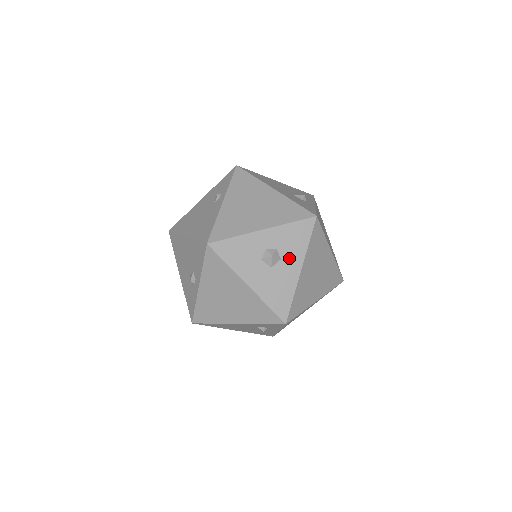
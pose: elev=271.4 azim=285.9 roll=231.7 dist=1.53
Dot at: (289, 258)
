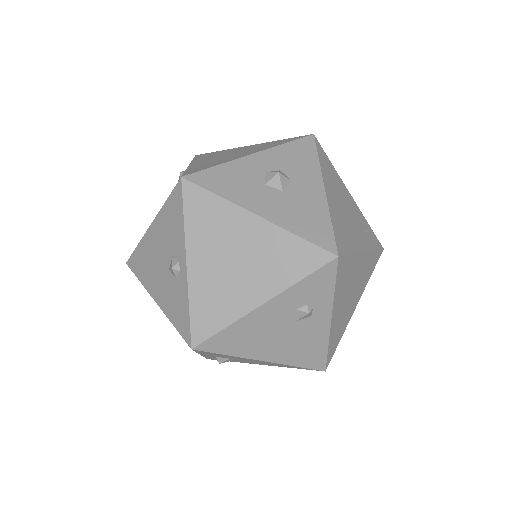
Dot at: (302, 178)
